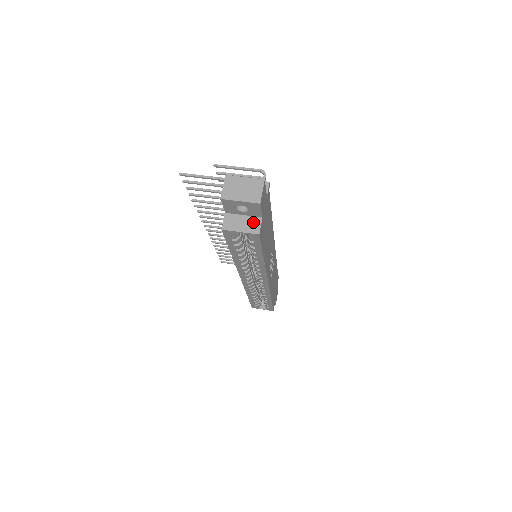
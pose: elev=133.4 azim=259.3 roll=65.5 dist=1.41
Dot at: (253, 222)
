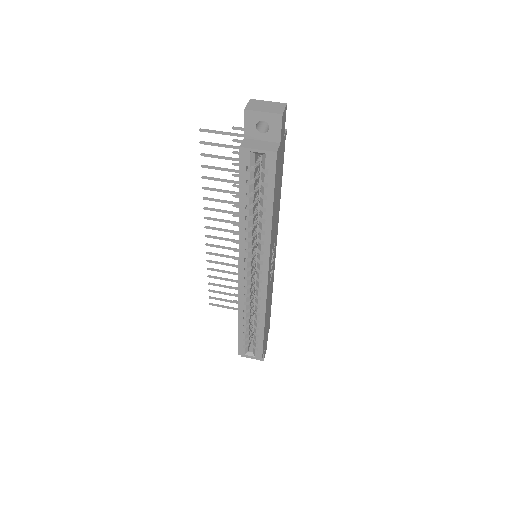
Dot at: (271, 145)
